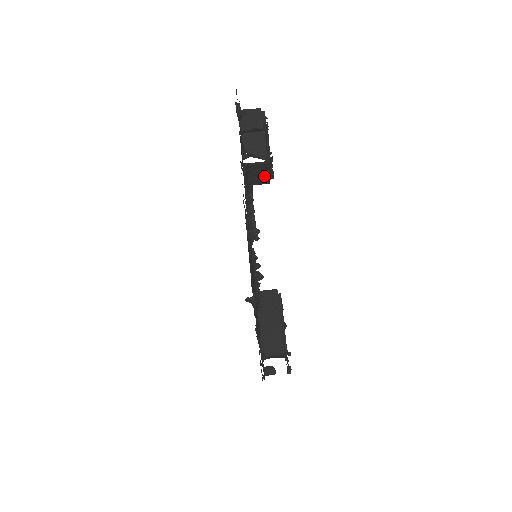
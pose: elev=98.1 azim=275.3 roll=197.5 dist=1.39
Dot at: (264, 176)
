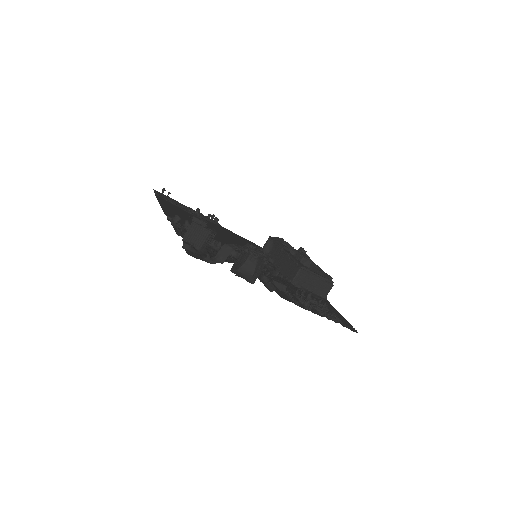
Dot at: occluded
